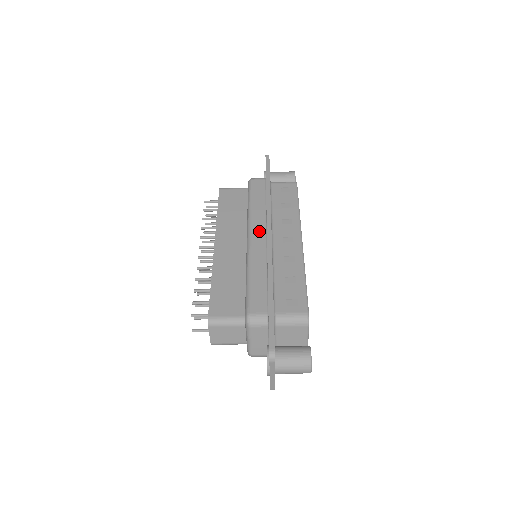
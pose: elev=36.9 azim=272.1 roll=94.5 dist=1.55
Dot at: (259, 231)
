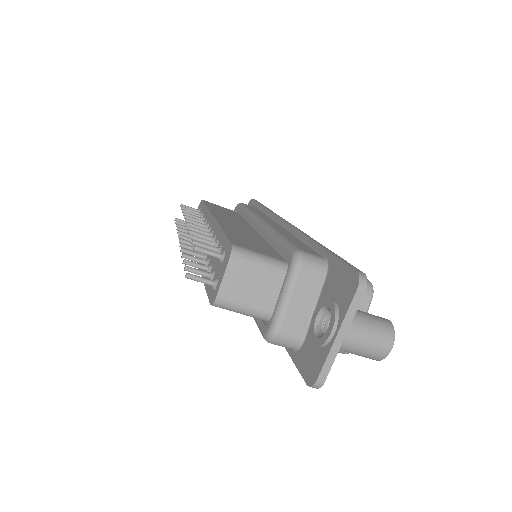
Dot at: occluded
